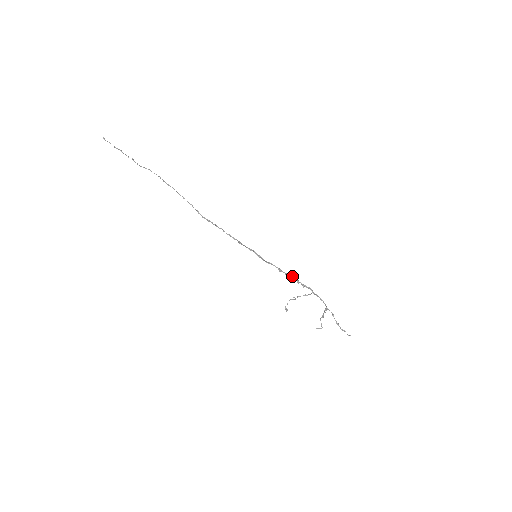
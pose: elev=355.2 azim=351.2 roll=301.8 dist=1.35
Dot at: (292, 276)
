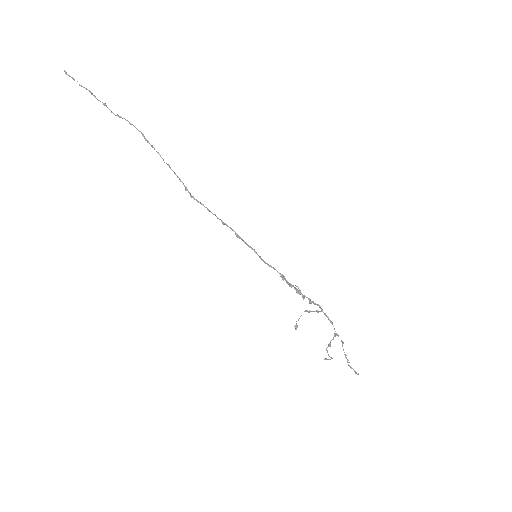
Dot at: (296, 288)
